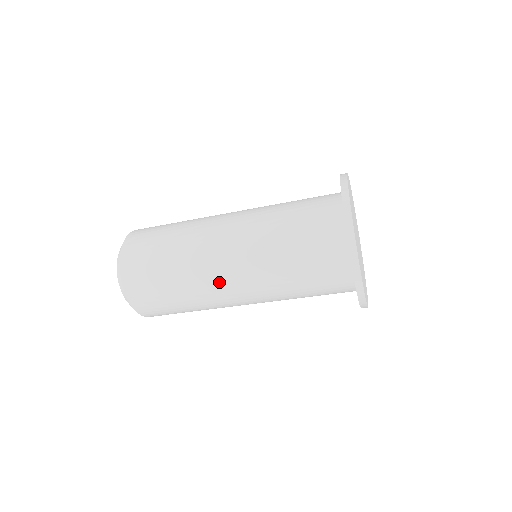
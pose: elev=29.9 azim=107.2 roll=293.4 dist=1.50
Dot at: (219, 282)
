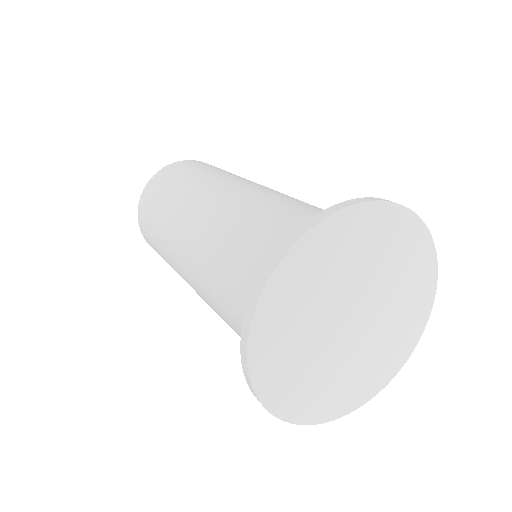
Dot at: occluded
